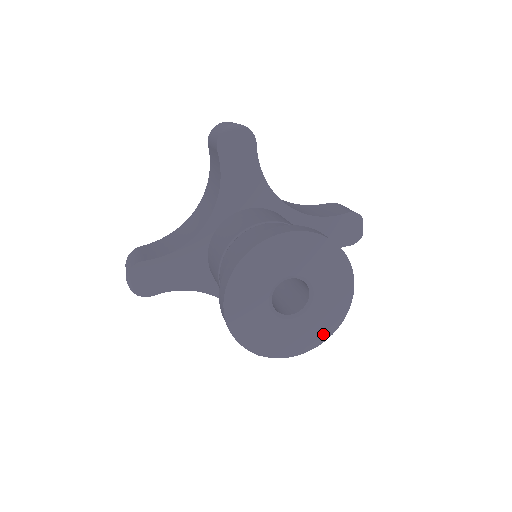
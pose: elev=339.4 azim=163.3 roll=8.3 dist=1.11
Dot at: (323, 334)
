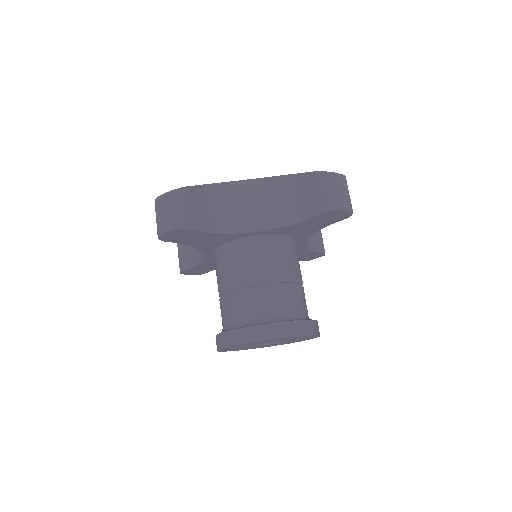
Dot at: occluded
